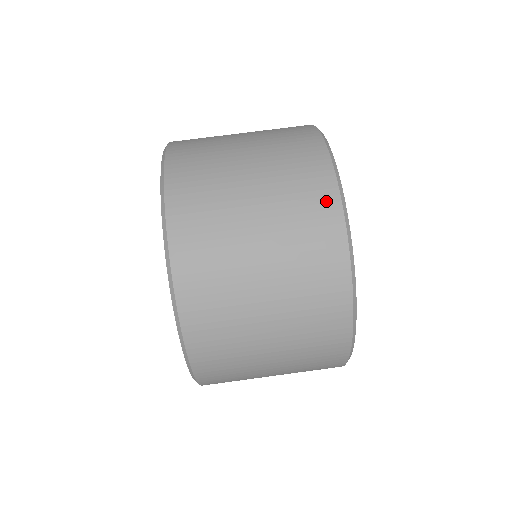
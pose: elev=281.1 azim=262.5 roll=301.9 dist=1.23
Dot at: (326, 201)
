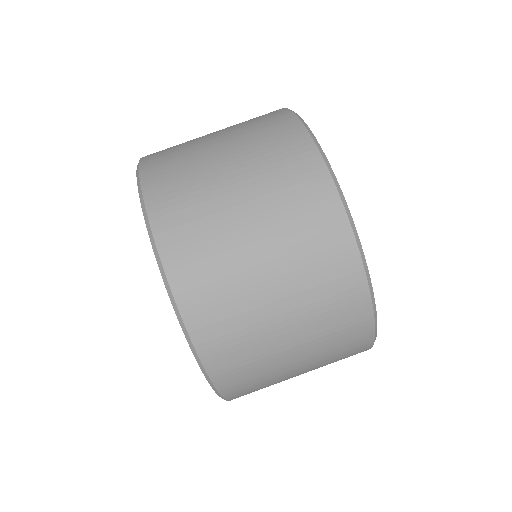
Dot at: (273, 112)
